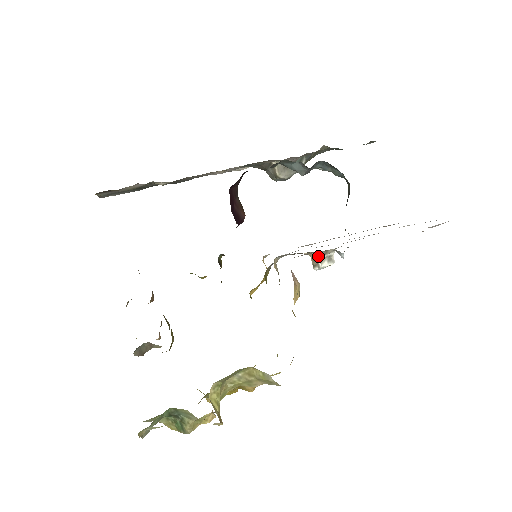
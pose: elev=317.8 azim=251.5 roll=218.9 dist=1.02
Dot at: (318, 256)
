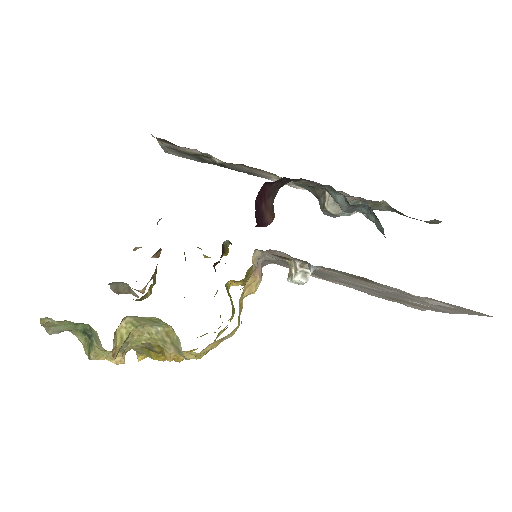
Dot at: (295, 267)
